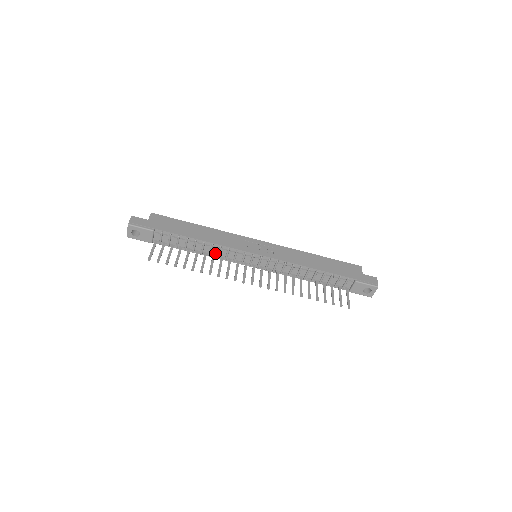
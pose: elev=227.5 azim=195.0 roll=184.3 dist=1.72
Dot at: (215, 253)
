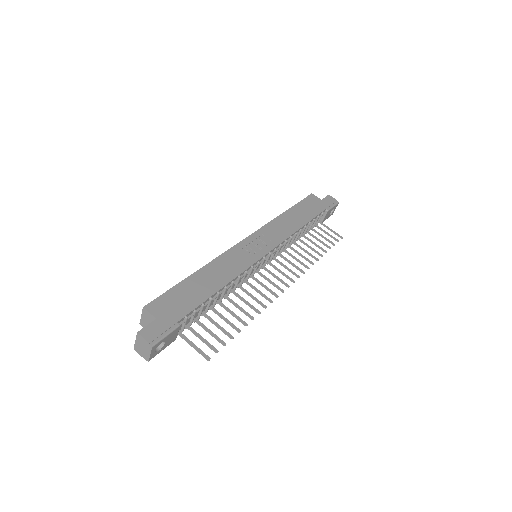
Dot at: (232, 287)
